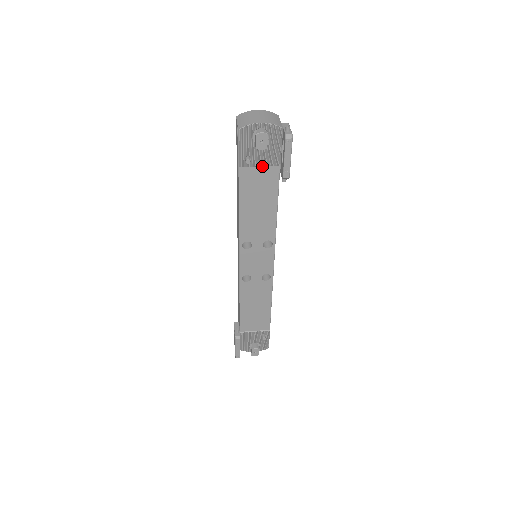
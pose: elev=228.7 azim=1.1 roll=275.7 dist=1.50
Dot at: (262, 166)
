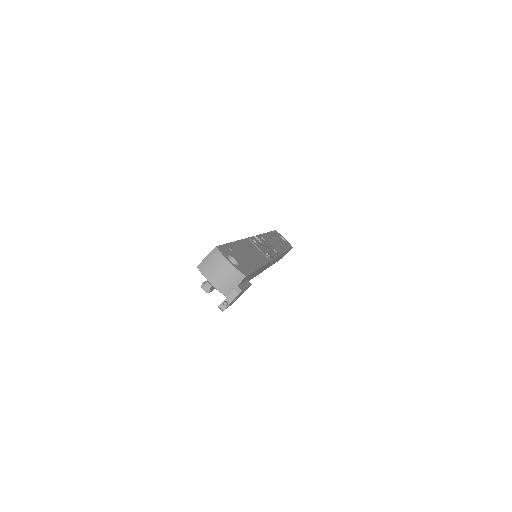
Dot at: occluded
